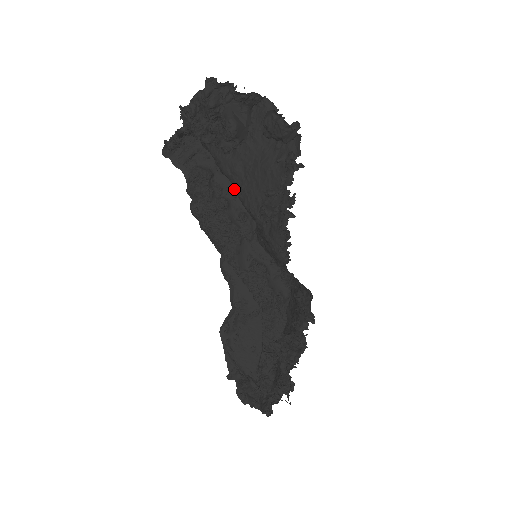
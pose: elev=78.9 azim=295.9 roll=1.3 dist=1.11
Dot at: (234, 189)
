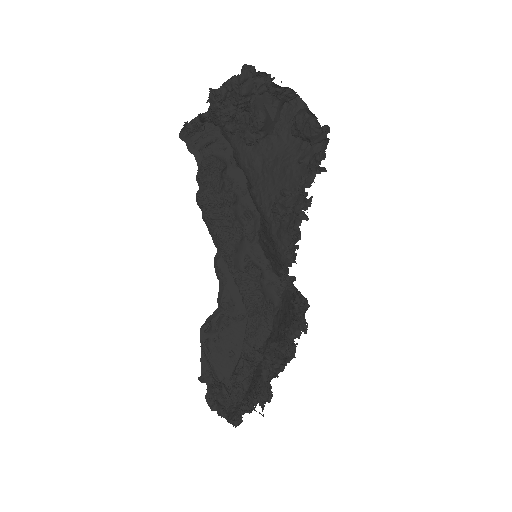
Dot at: (247, 184)
